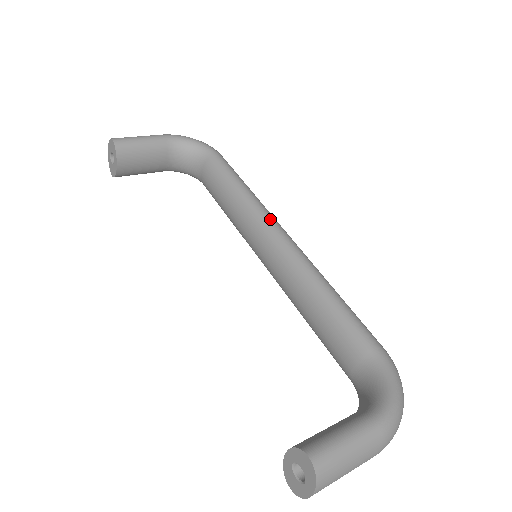
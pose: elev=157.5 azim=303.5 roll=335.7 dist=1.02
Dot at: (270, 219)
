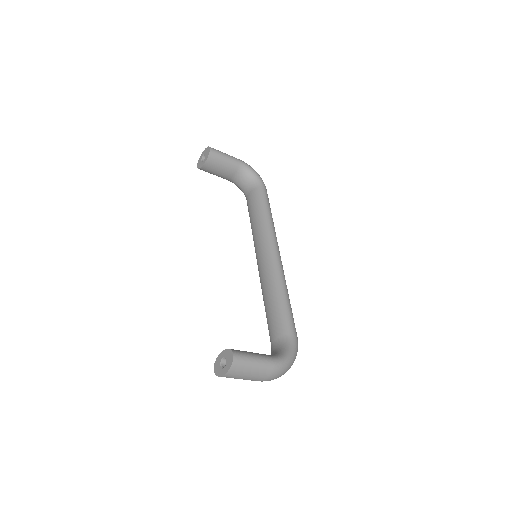
Dot at: (275, 240)
